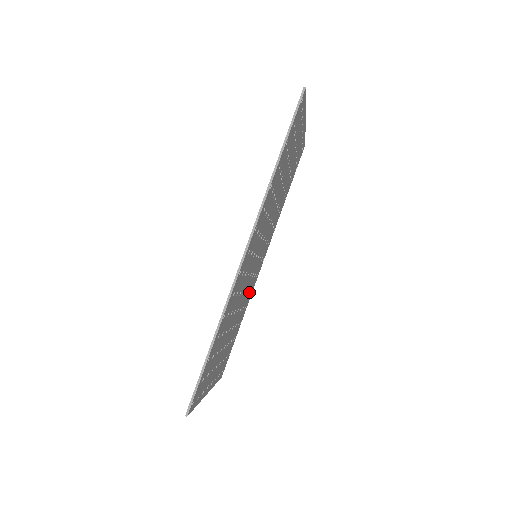
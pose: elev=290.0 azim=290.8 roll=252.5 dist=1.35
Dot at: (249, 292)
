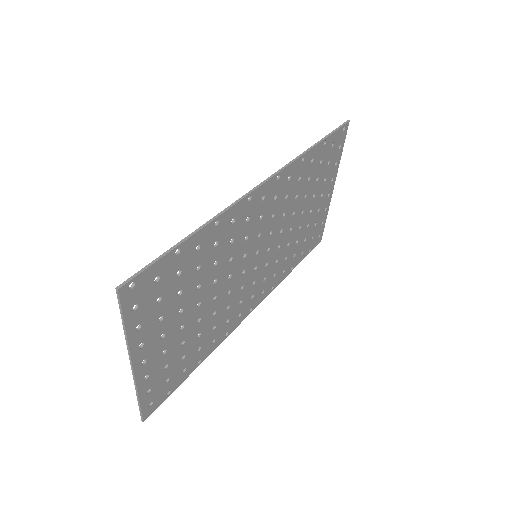
Dot at: (227, 318)
